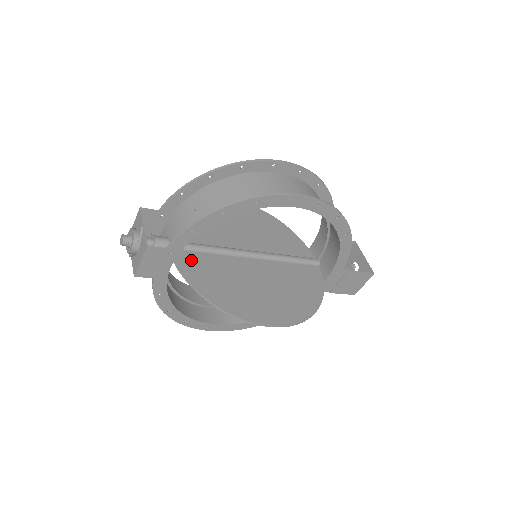
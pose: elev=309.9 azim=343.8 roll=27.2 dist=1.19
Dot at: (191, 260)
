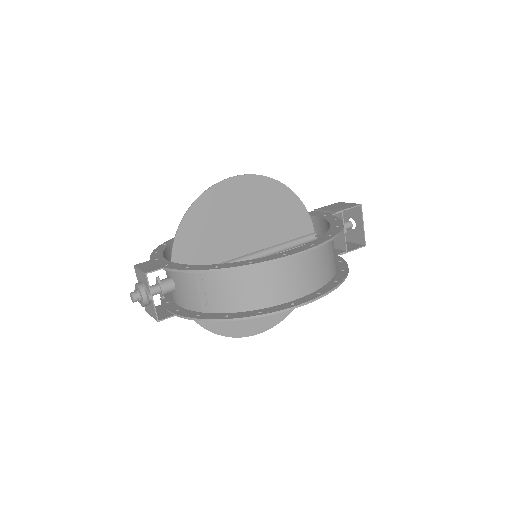
Dot at: occluded
